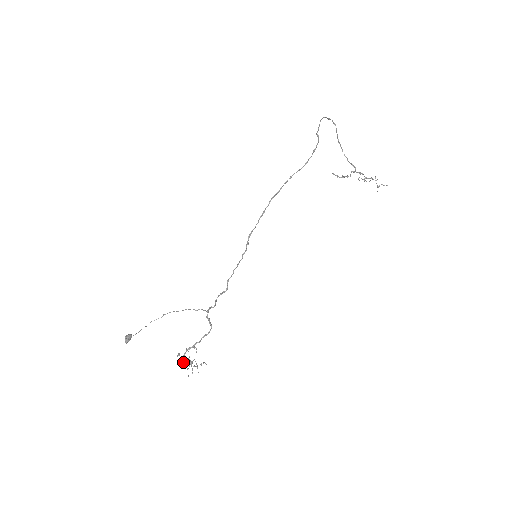
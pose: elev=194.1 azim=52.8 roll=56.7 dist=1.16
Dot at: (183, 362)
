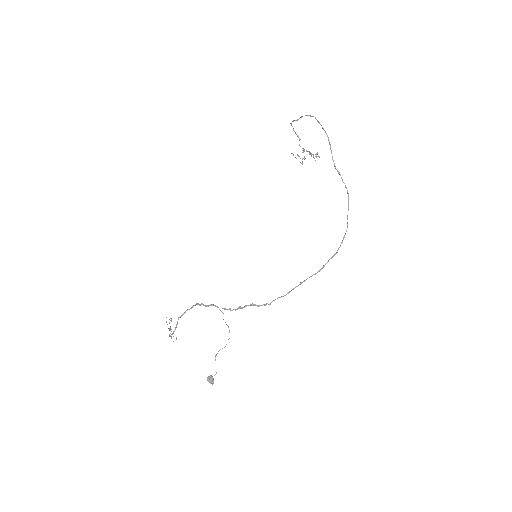
Dot at: occluded
